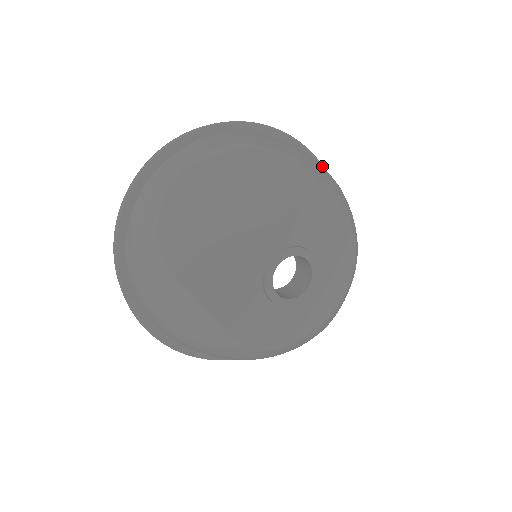
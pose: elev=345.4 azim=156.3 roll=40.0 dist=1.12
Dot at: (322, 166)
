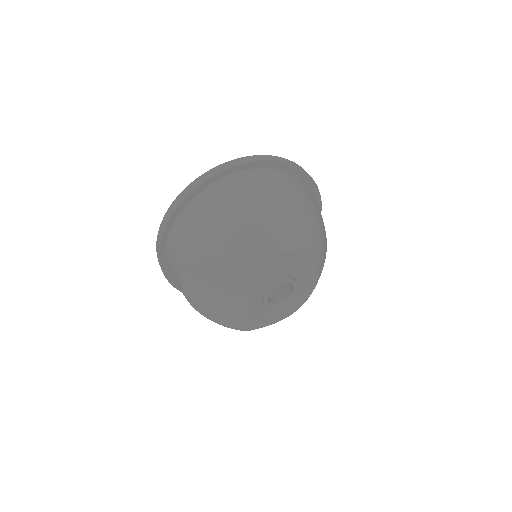
Dot at: (245, 164)
